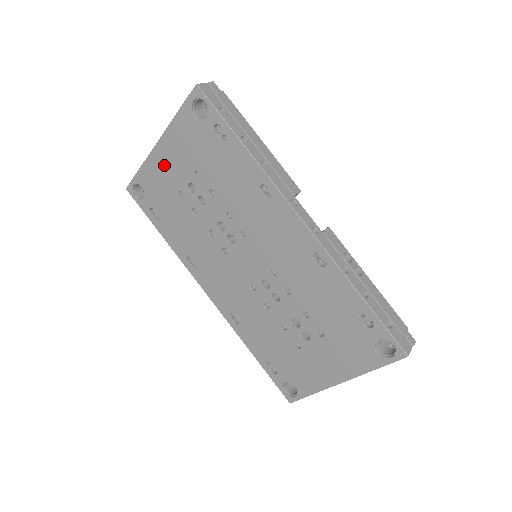
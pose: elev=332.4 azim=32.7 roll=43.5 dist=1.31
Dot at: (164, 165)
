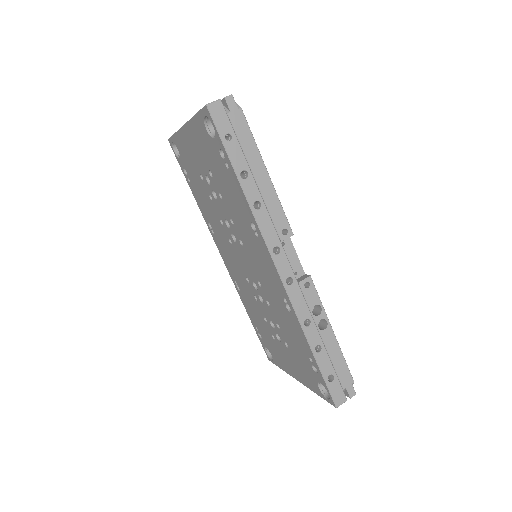
Dot at: (190, 146)
